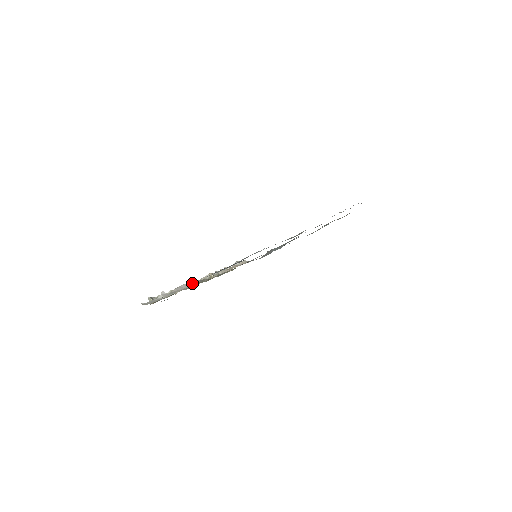
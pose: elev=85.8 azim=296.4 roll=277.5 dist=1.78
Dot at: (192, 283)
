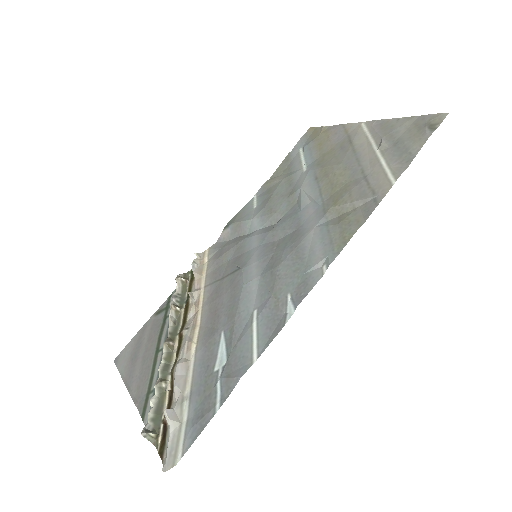
Dot at: (183, 354)
